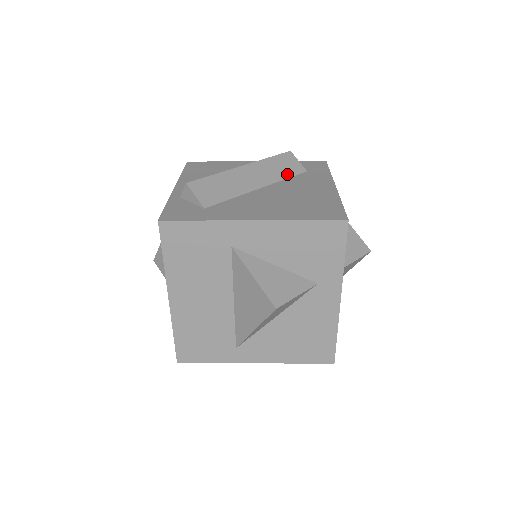
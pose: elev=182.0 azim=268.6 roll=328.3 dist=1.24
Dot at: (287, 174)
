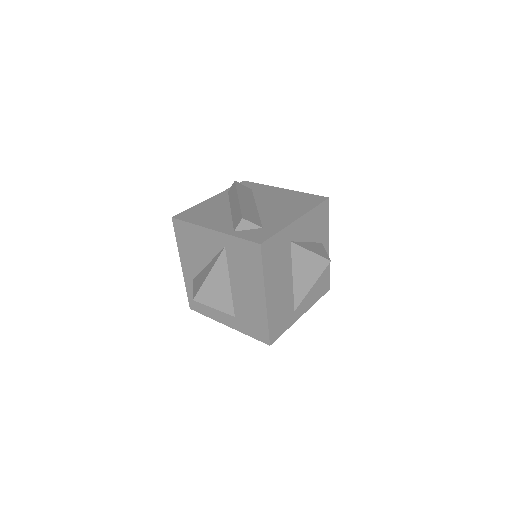
Dot at: (251, 194)
